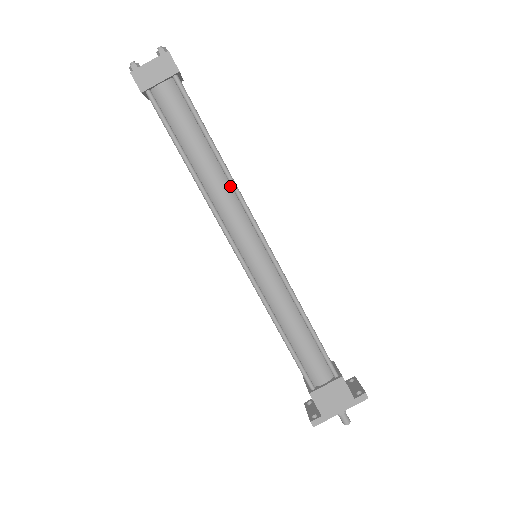
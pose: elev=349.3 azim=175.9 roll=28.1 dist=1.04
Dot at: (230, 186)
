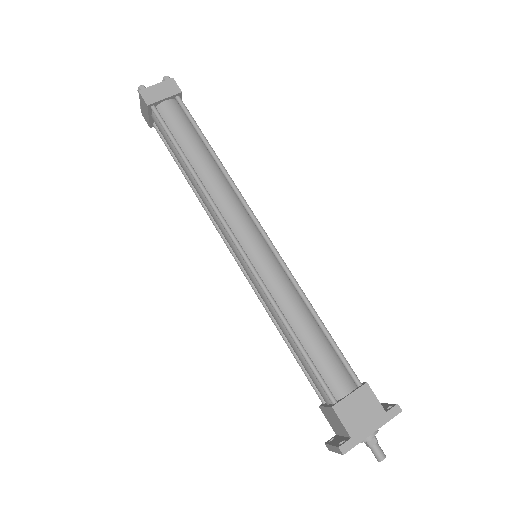
Dot at: (228, 184)
